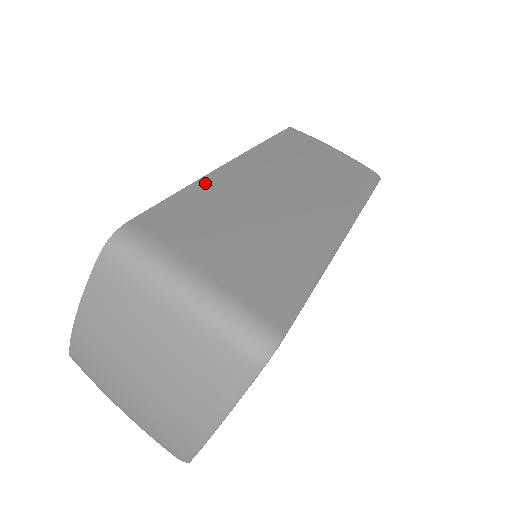
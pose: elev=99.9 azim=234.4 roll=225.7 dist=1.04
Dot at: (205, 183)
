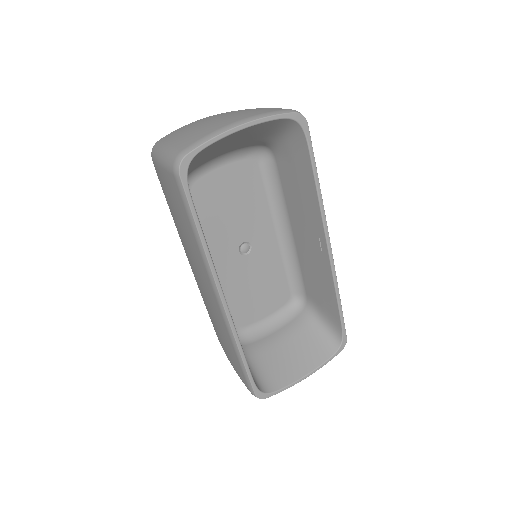
Dot at: occluded
